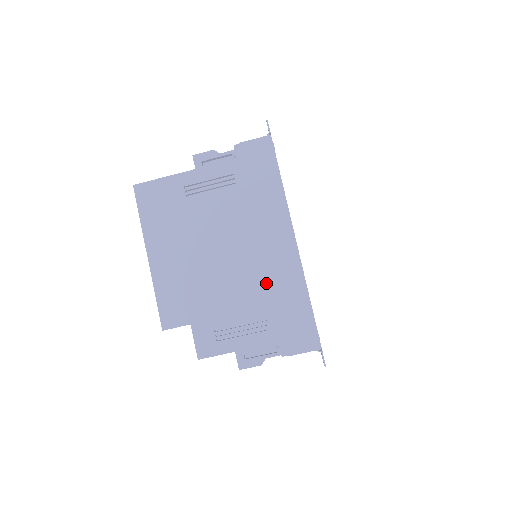
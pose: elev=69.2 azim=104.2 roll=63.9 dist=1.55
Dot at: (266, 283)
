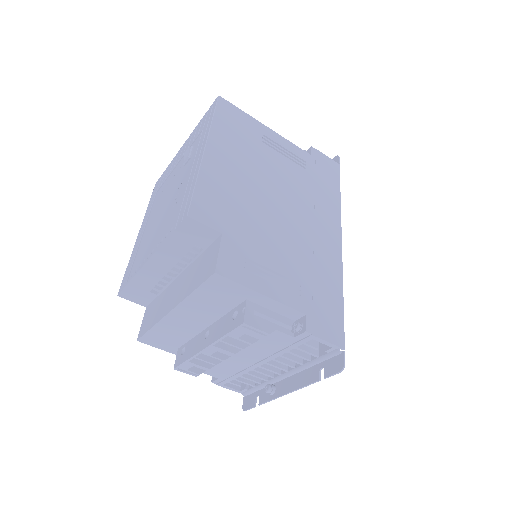
Dot at: (309, 255)
